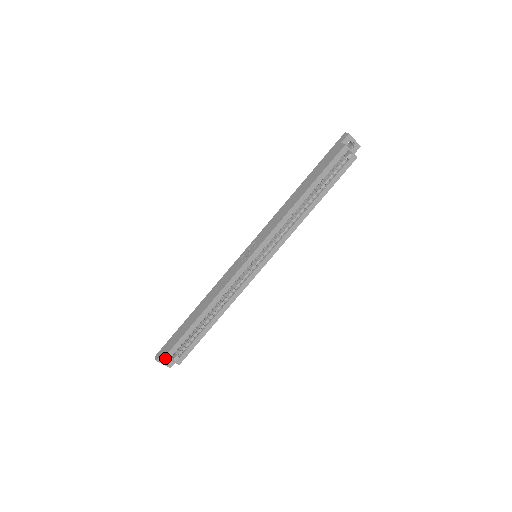
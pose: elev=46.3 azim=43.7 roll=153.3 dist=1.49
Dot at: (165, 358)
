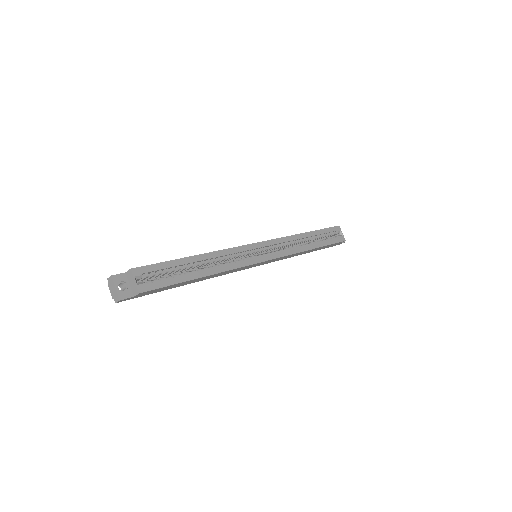
Dot at: occluded
